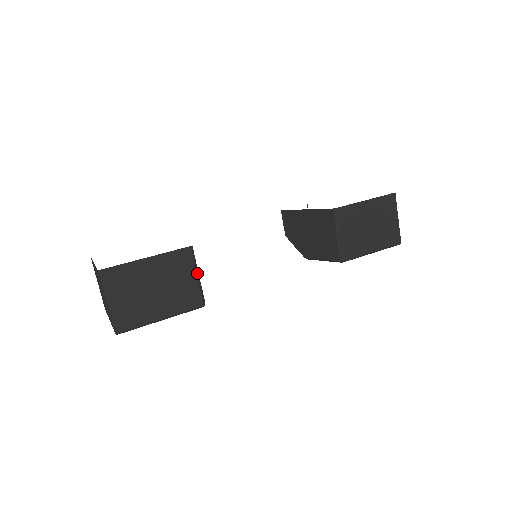
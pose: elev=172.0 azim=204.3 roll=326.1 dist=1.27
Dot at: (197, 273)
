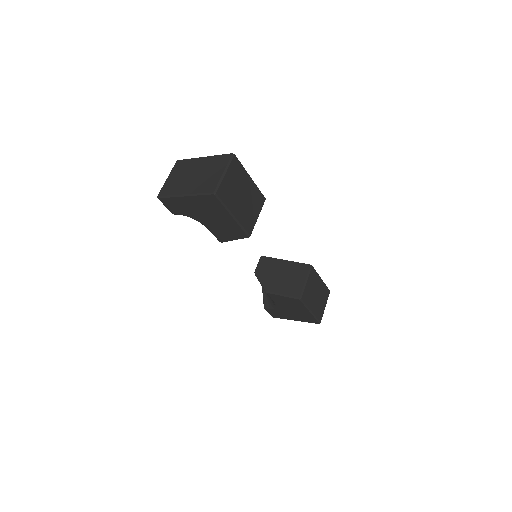
Dot at: occluded
